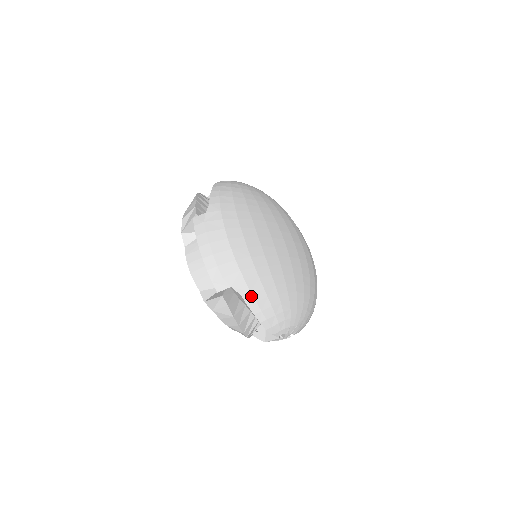
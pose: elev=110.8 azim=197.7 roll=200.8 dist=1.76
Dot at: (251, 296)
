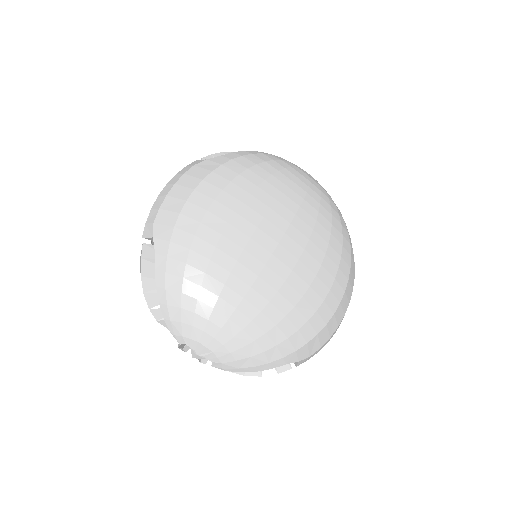
Dot at: (165, 262)
